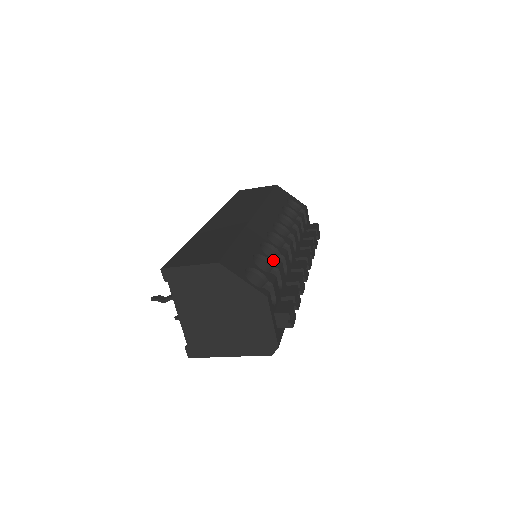
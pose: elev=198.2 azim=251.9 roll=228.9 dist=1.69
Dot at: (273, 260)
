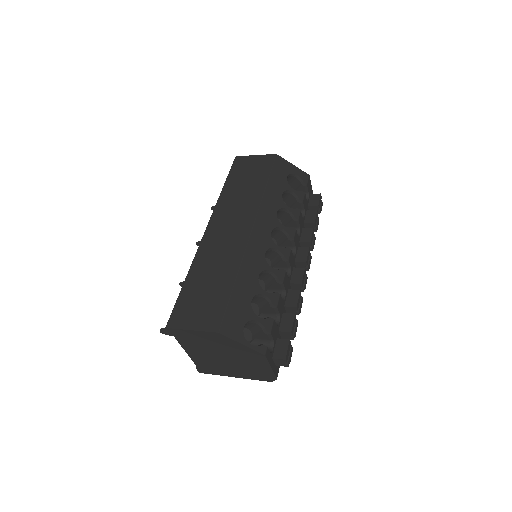
Dot at: (271, 295)
